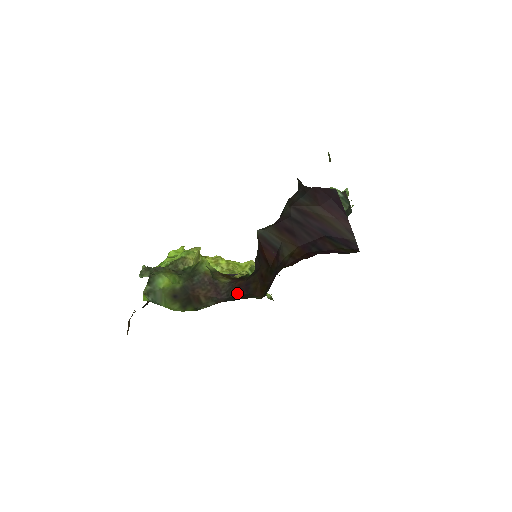
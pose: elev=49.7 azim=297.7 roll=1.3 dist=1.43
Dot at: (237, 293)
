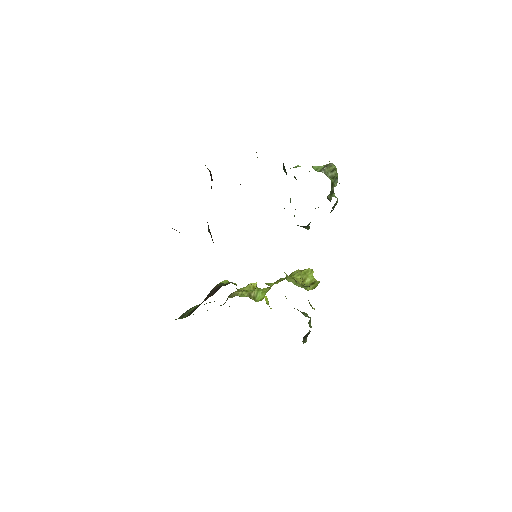
Dot at: occluded
